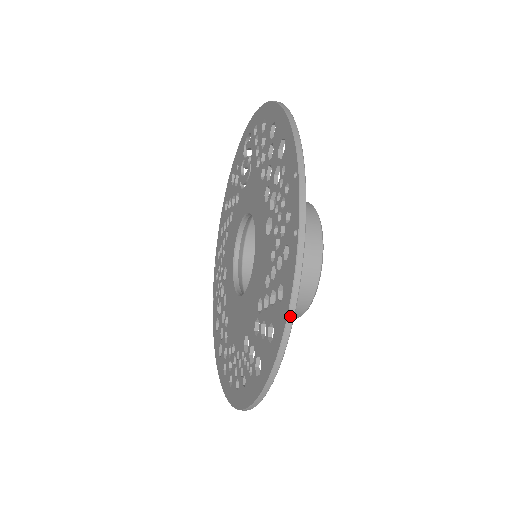
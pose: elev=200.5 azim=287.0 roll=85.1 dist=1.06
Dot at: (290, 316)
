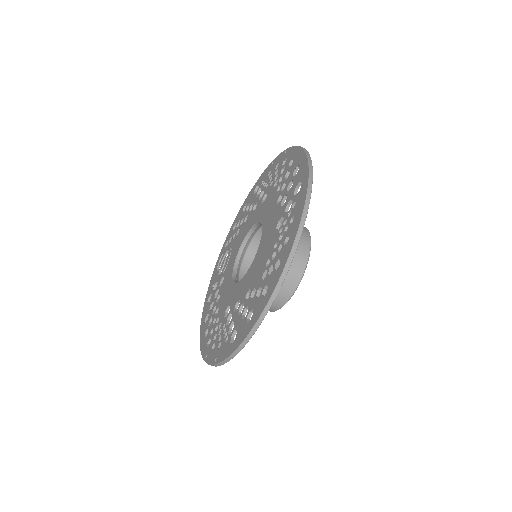
Dot at: occluded
